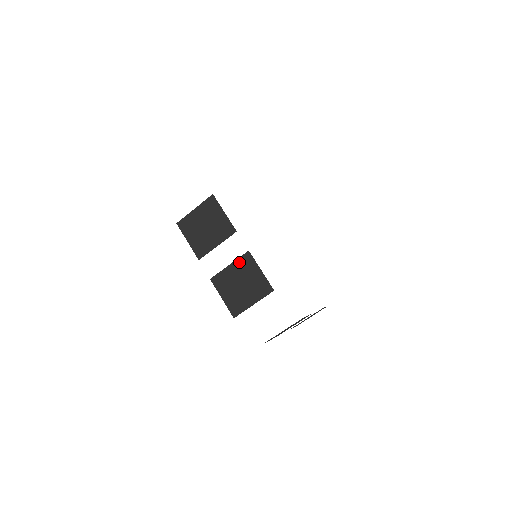
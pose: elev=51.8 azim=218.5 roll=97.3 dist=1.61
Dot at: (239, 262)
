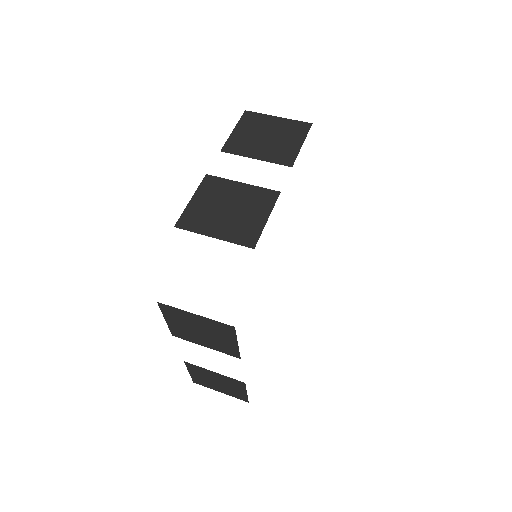
Dot at: (256, 190)
